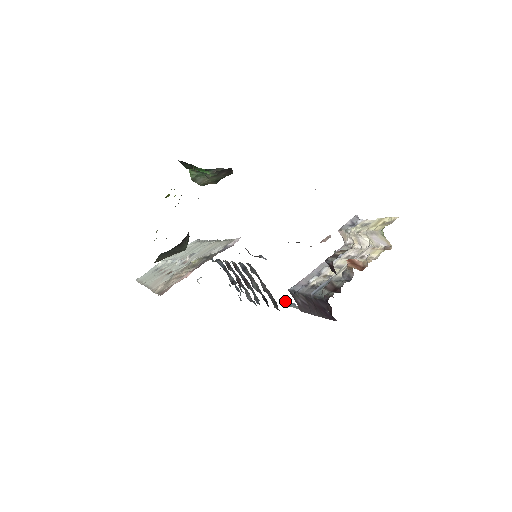
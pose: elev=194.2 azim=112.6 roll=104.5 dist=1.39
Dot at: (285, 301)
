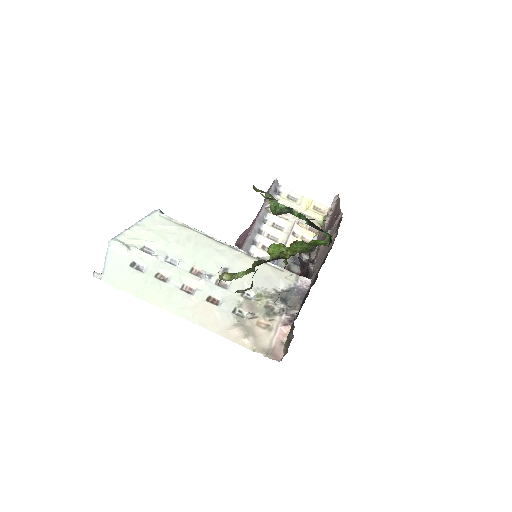
Dot at: occluded
